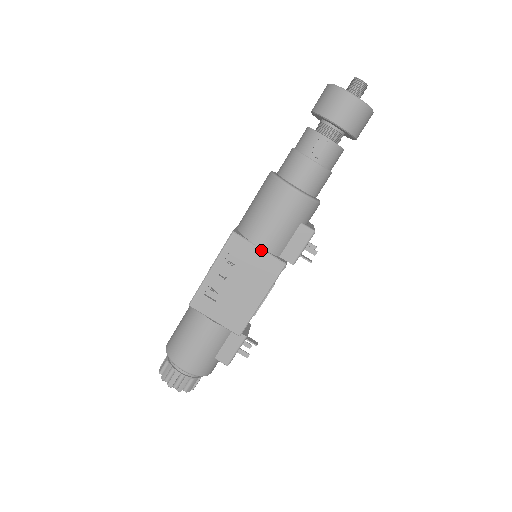
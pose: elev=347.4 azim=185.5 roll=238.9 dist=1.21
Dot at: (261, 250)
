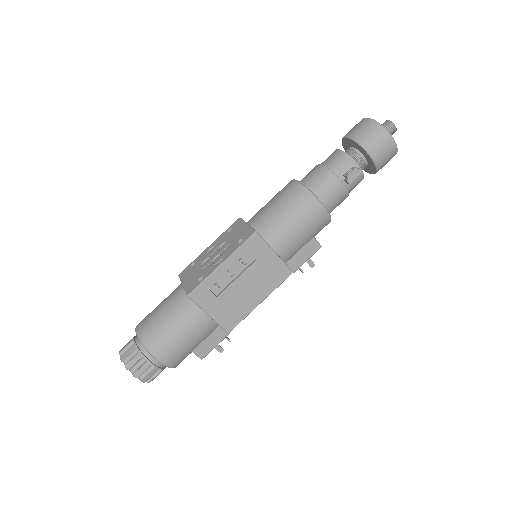
Dot at: (276, 255)
